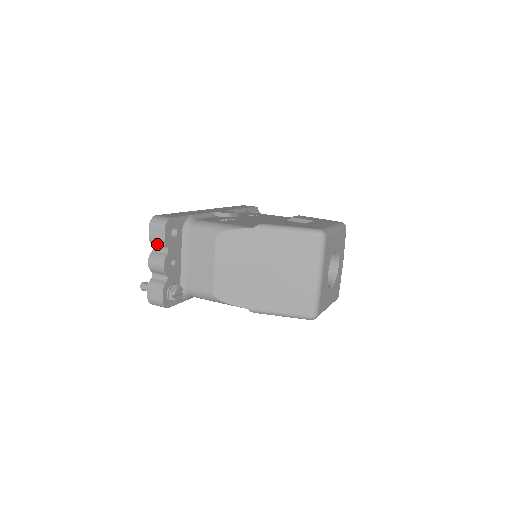
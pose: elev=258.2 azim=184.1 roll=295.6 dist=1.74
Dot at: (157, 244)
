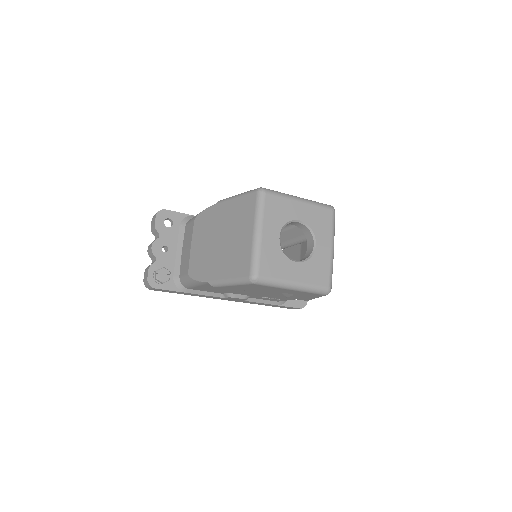
Dot at: (154, 233)
